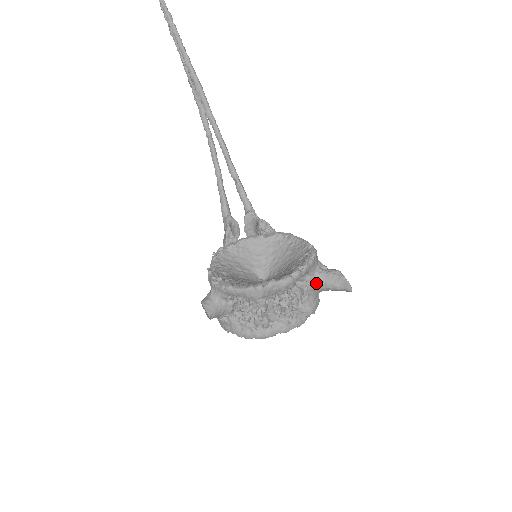
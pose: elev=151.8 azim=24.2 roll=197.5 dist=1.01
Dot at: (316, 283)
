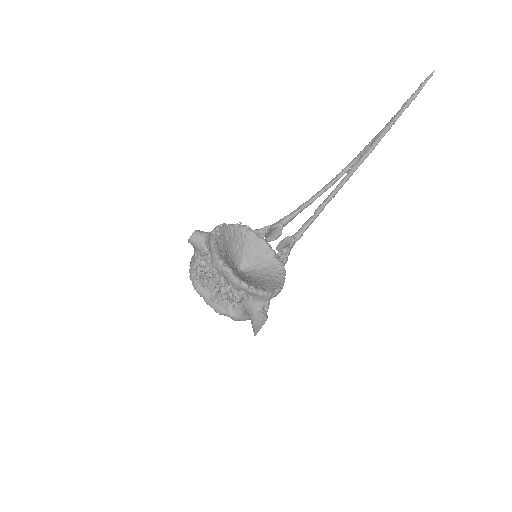
Dot at: (251, 307)
